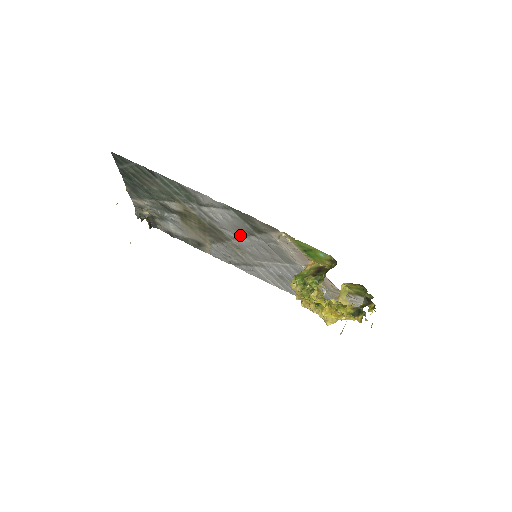
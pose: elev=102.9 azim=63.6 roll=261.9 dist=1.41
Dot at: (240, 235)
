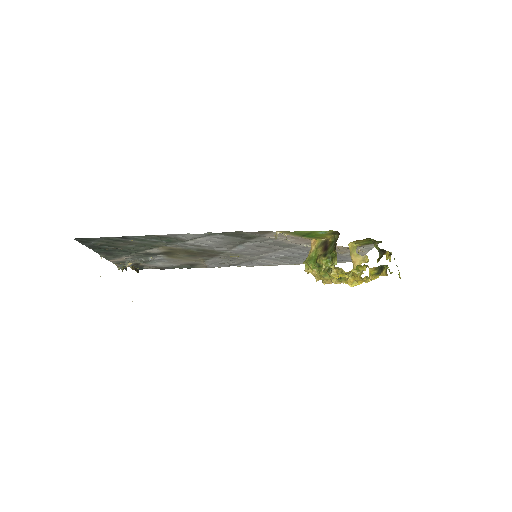
Dot at: (233, 246)
